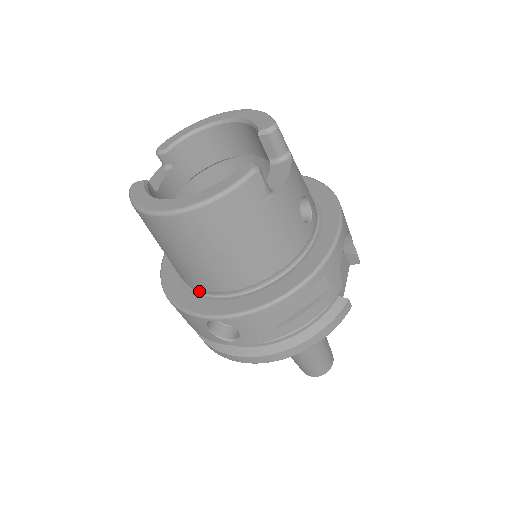
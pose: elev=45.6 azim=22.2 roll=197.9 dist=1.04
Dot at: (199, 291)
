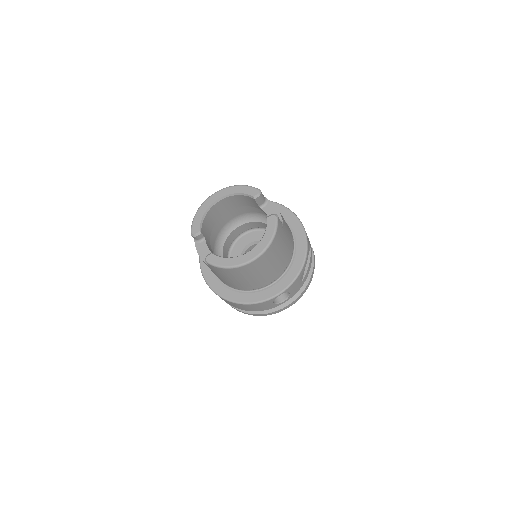
Dot at: (258, 289)
